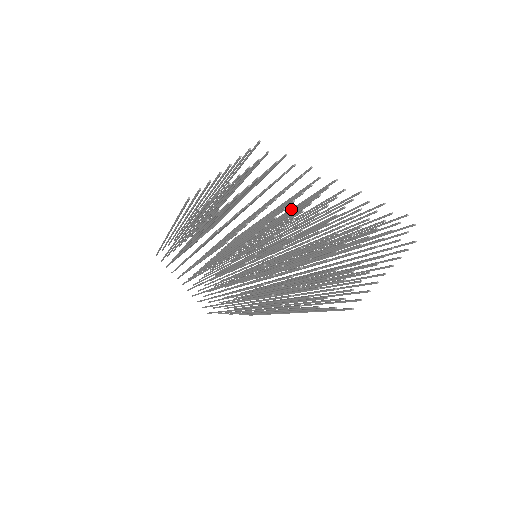
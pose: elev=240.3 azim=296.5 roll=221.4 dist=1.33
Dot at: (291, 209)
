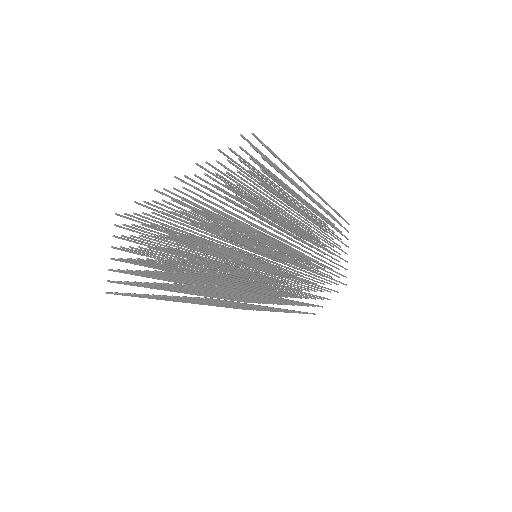
Dot at: occluded
